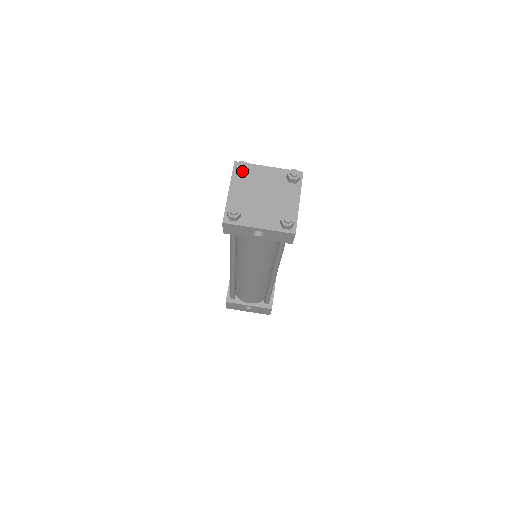
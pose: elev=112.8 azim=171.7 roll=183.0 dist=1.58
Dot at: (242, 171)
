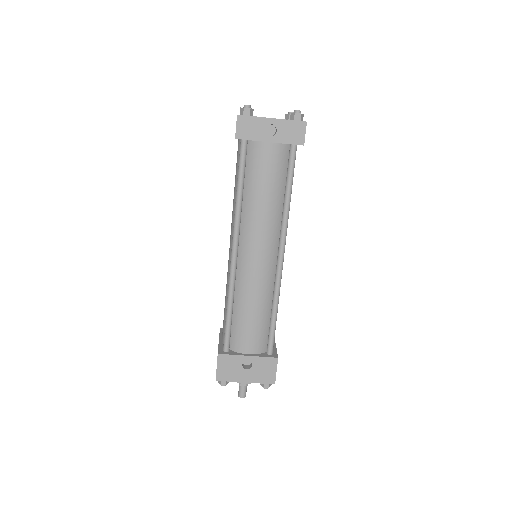
Dot at: occluded
